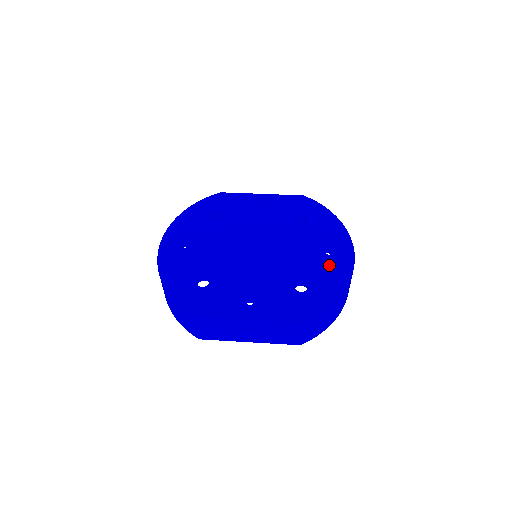
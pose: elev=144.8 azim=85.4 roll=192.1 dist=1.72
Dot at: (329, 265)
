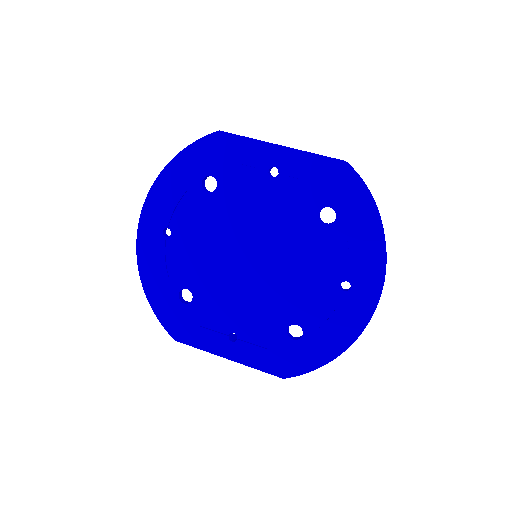
Dot at: (339, 309)
